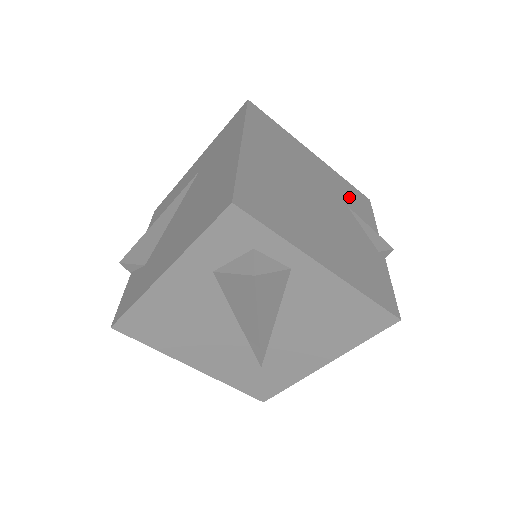
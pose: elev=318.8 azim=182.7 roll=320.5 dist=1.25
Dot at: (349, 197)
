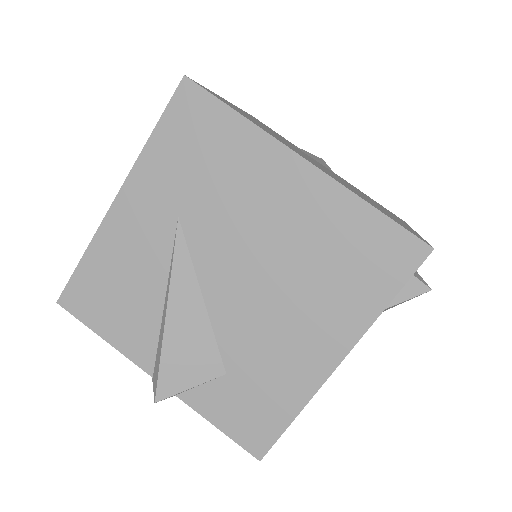
Dot at: occluded
